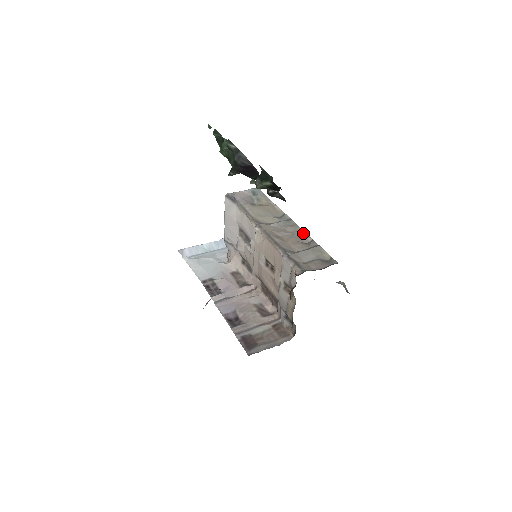
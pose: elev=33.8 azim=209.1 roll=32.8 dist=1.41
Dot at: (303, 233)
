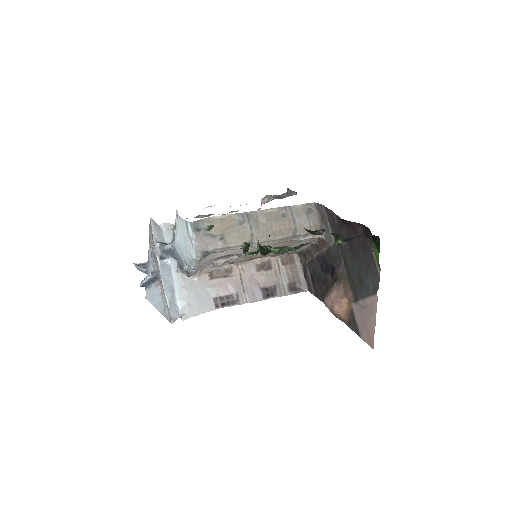
Dot at: (270, 211)
